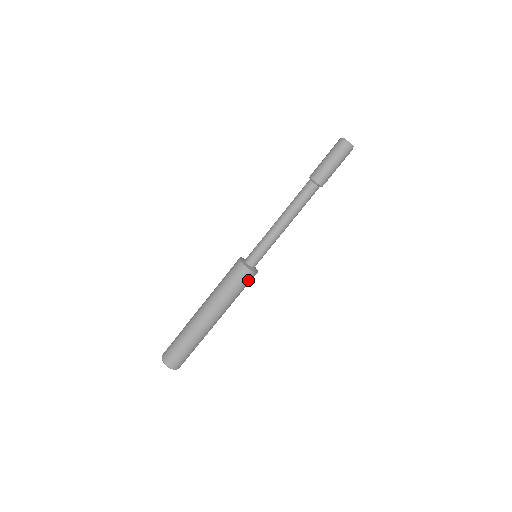
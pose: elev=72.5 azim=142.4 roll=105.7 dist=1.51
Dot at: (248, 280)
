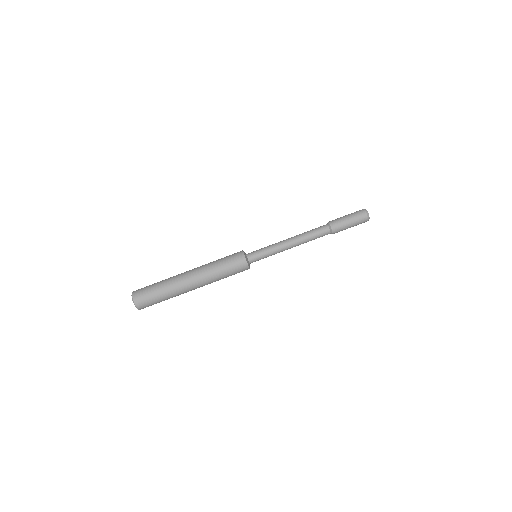
Dot at: (240, 270)
